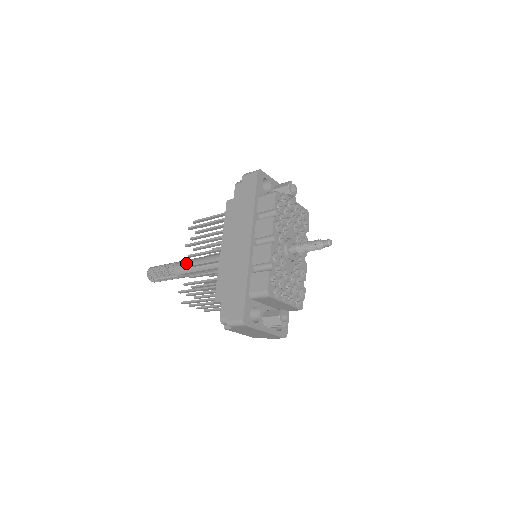
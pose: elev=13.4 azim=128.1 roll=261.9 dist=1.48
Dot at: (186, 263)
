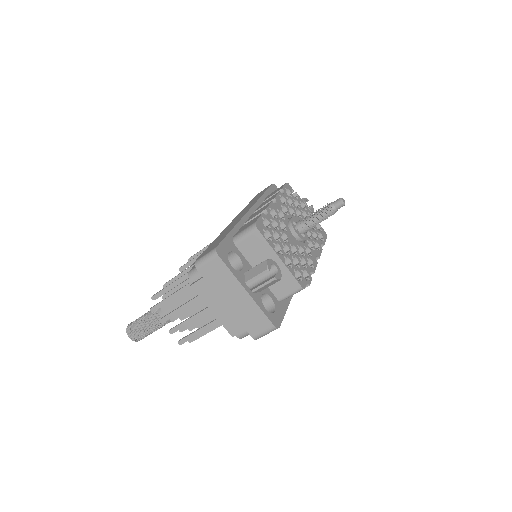
Dot at: occluded
